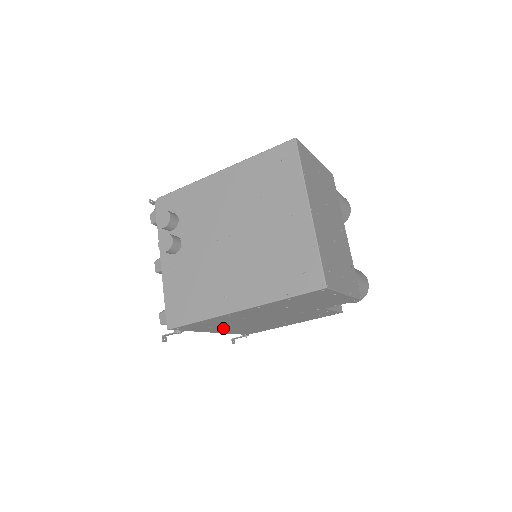
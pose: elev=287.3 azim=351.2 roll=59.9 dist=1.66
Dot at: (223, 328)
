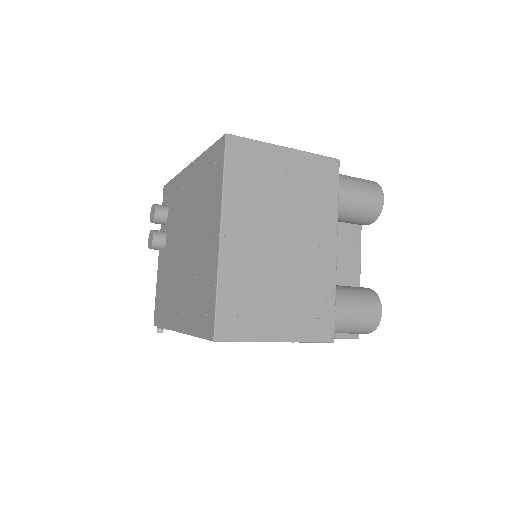
Dot at: occluded
